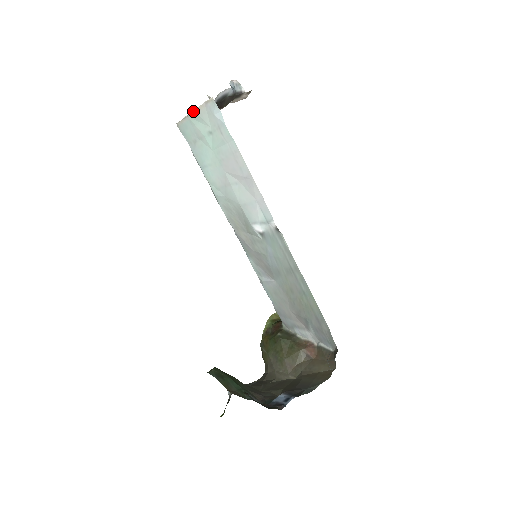
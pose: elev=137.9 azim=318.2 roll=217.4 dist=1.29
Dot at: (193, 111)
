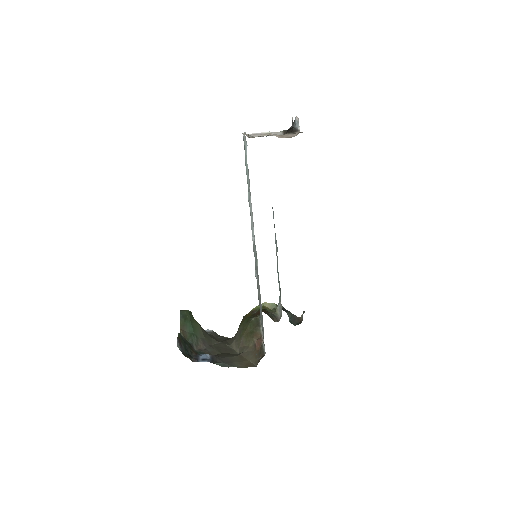
Dot at: occluded
